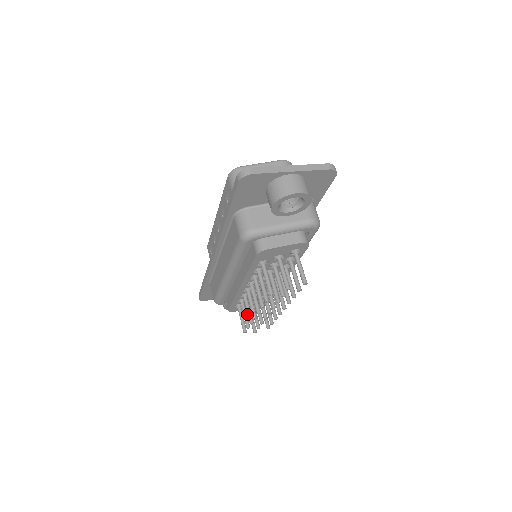
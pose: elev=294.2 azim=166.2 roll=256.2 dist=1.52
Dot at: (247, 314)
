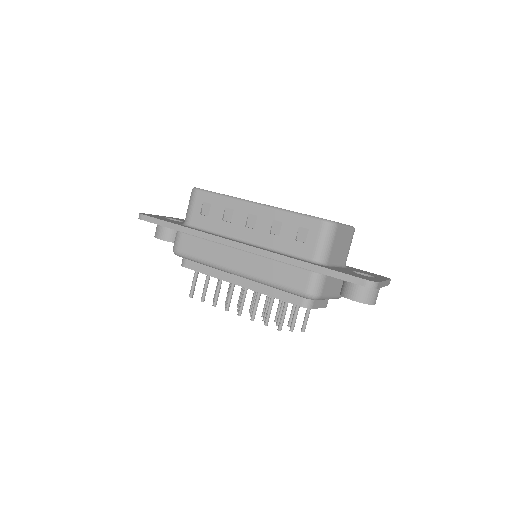
Dot at: (215, 297)
